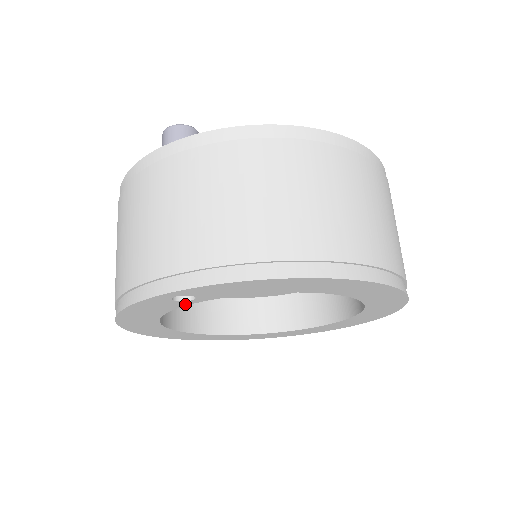
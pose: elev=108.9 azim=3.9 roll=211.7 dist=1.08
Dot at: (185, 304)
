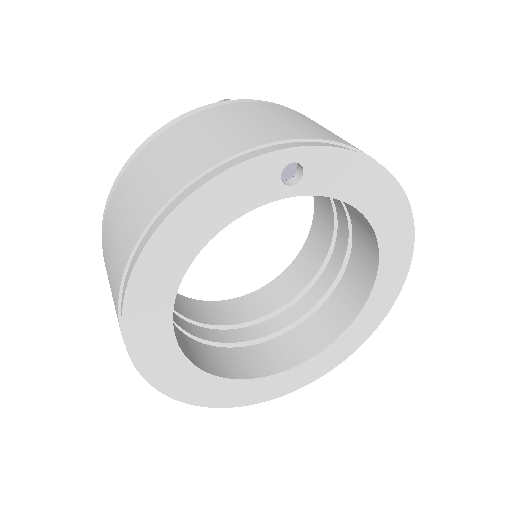
Dot at: (276, 196)
